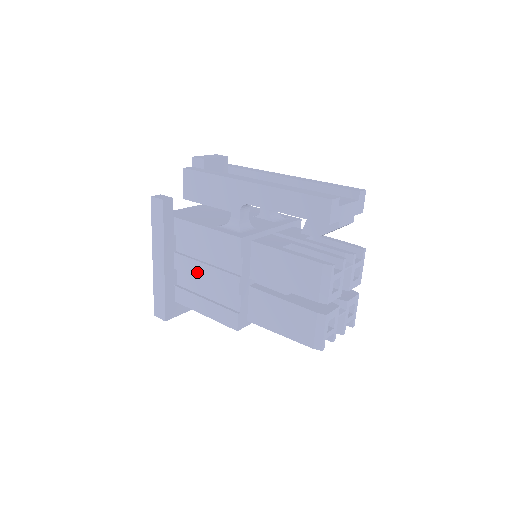
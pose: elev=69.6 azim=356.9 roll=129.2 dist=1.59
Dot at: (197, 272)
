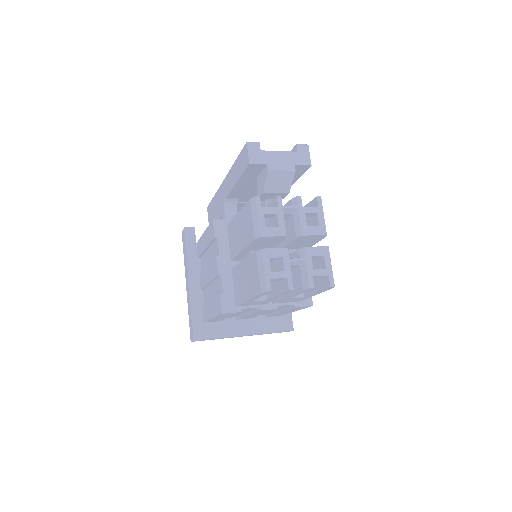
Dot at: (206, 279)
